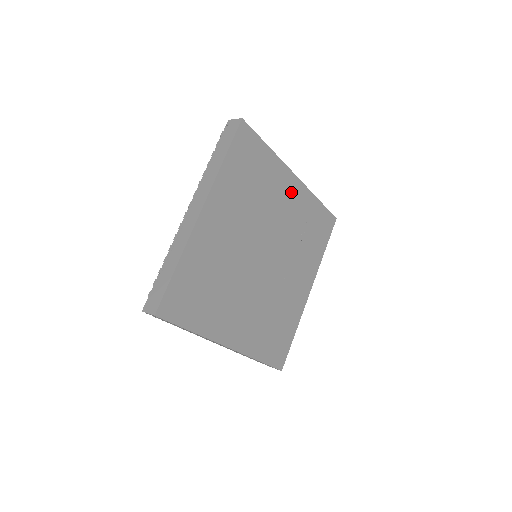
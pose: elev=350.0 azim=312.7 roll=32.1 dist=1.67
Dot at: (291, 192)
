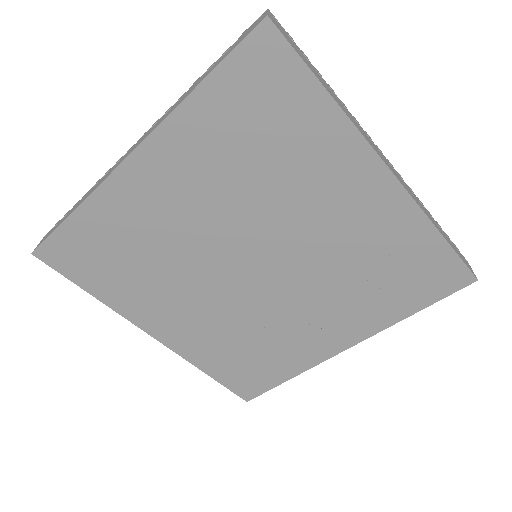
Dot at: (363, 195)
